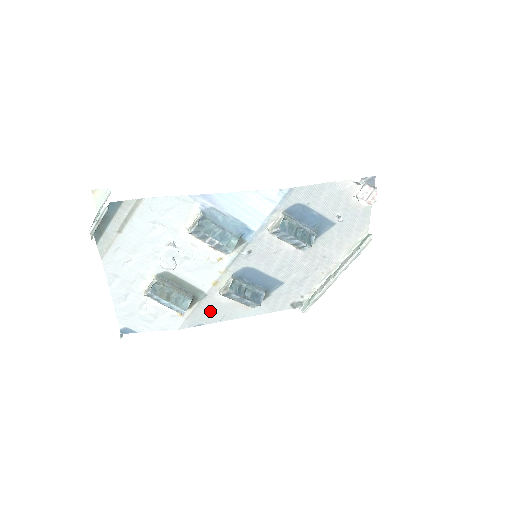
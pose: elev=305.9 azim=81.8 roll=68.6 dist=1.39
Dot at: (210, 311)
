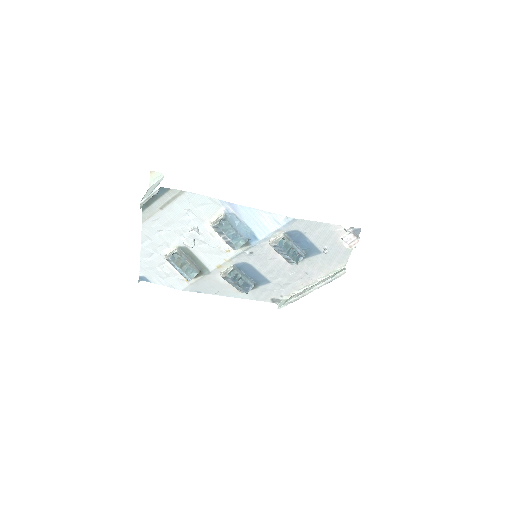
Dot at: (209, 285)
